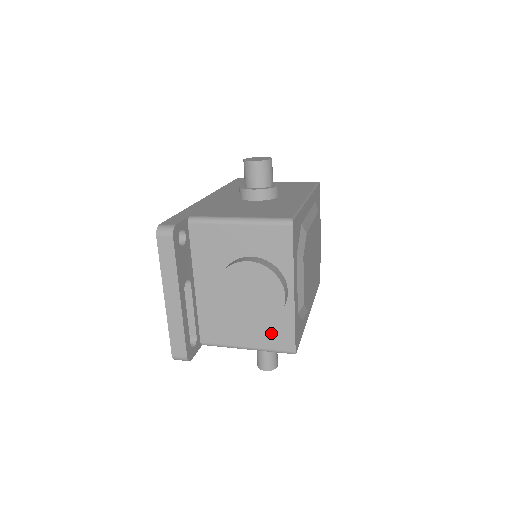
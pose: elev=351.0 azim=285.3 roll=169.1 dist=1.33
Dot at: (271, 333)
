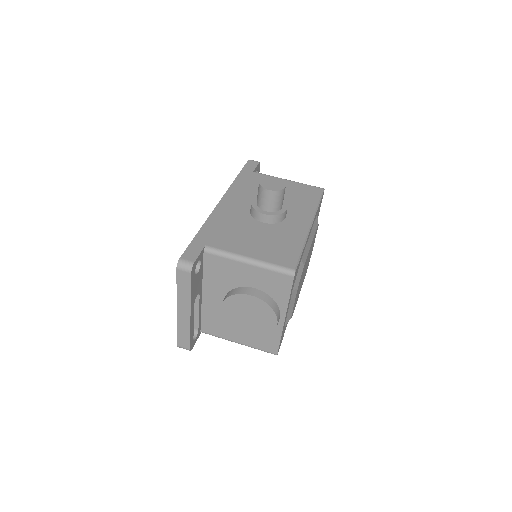
Dot at: (260, 339)
